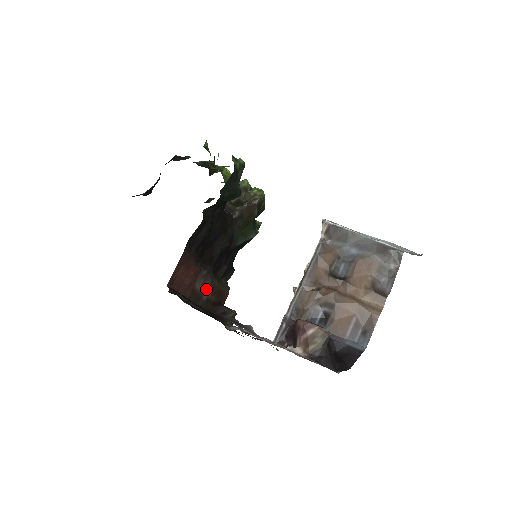
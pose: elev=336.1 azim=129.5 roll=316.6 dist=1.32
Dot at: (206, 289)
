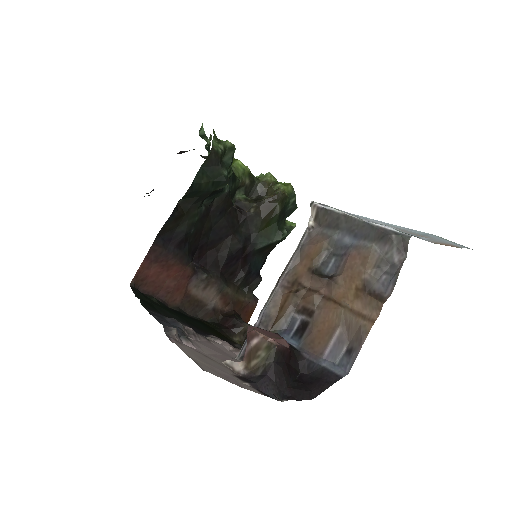
Dot at: (211, 297)
